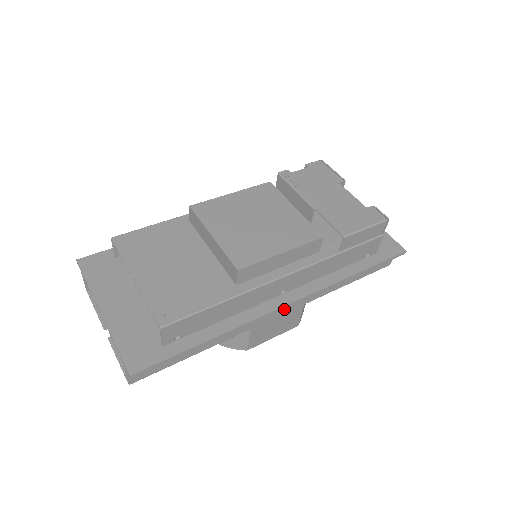
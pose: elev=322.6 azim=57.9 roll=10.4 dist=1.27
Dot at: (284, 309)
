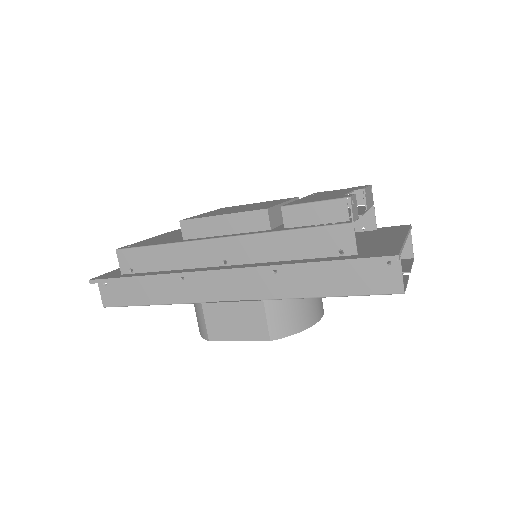
Dot at: (235, 293)
